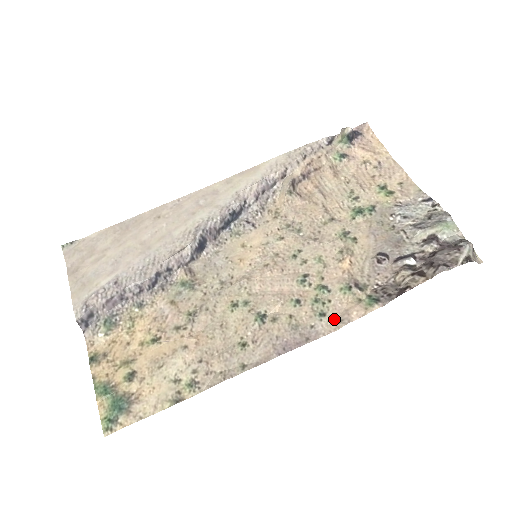
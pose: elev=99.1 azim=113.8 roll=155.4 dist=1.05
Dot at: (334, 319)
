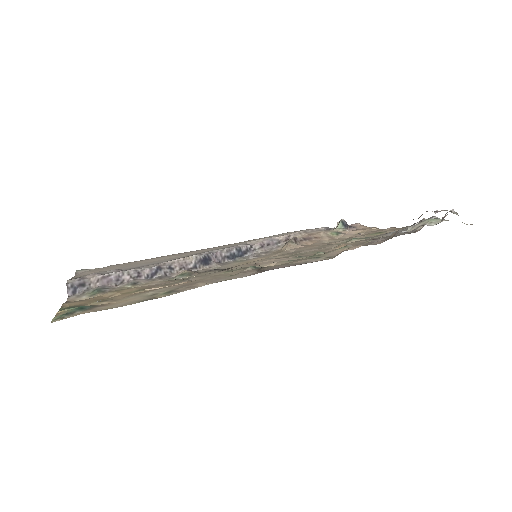
Dot at: (330, 257)
